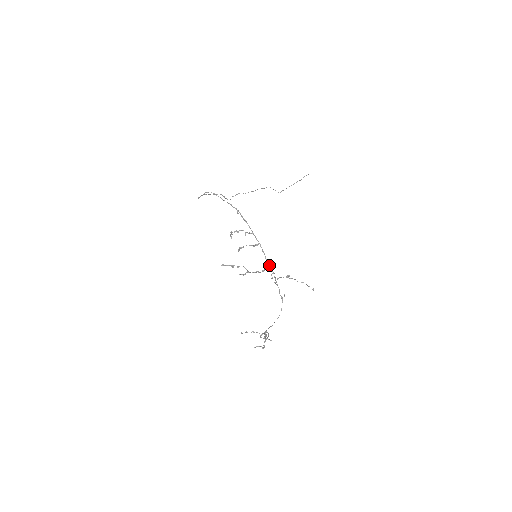
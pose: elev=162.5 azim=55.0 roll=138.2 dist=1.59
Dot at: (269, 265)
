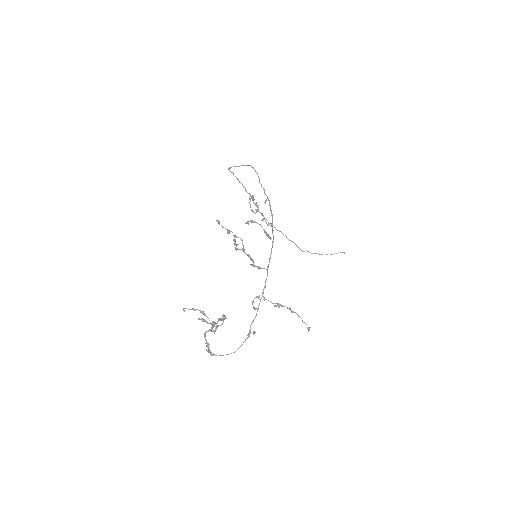
Dot at: (267, 271)
